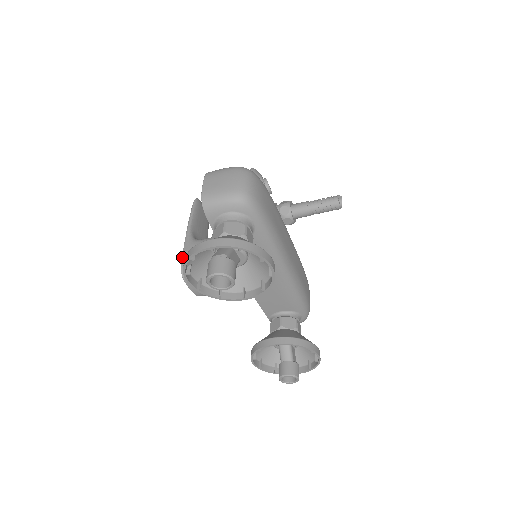
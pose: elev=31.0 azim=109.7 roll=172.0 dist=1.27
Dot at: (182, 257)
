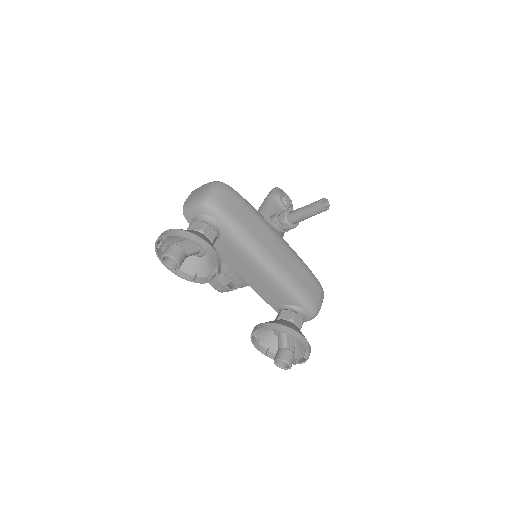
Dot at: occluded
